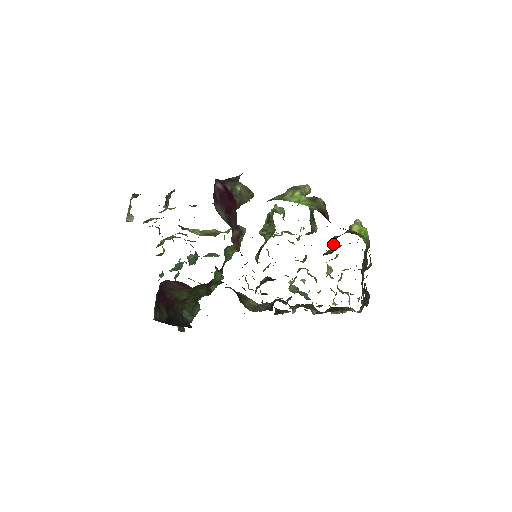
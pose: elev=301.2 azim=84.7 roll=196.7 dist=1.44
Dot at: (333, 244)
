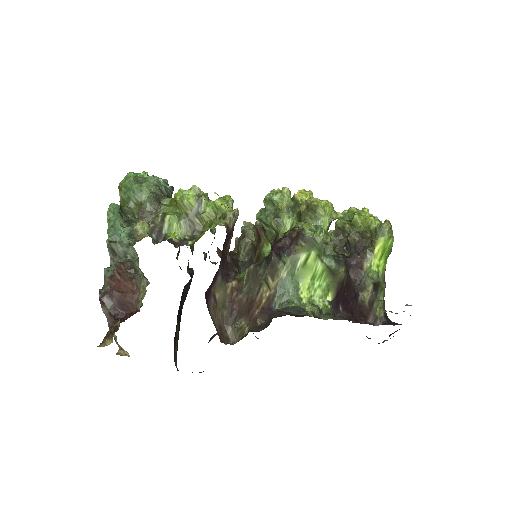
Dot at: (348, 244)
